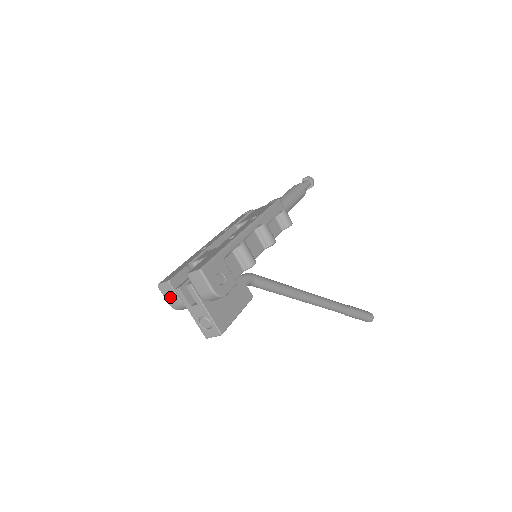
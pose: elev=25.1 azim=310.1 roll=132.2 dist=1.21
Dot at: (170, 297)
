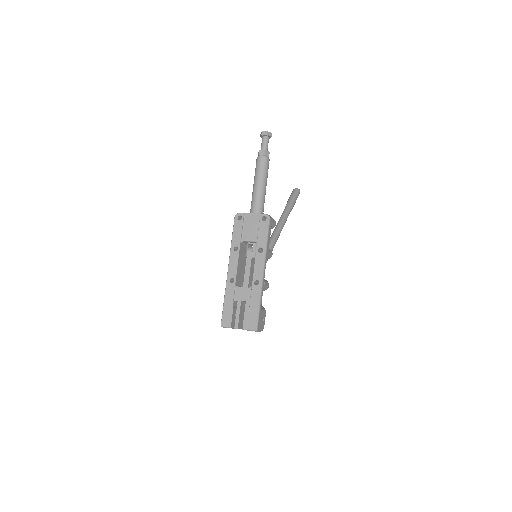
Dot at: occluded
